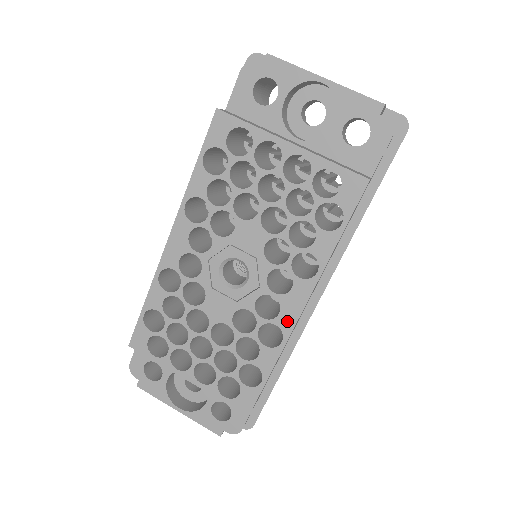
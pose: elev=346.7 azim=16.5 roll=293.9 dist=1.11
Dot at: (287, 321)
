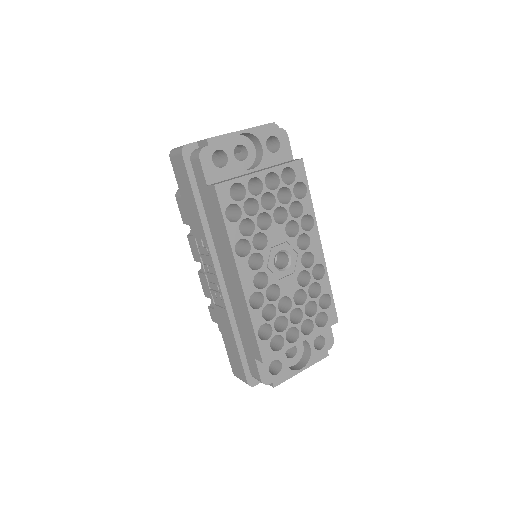
Dot at: (319, 257)
